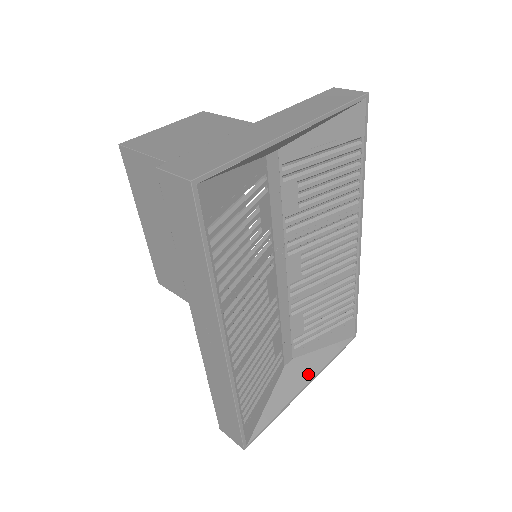
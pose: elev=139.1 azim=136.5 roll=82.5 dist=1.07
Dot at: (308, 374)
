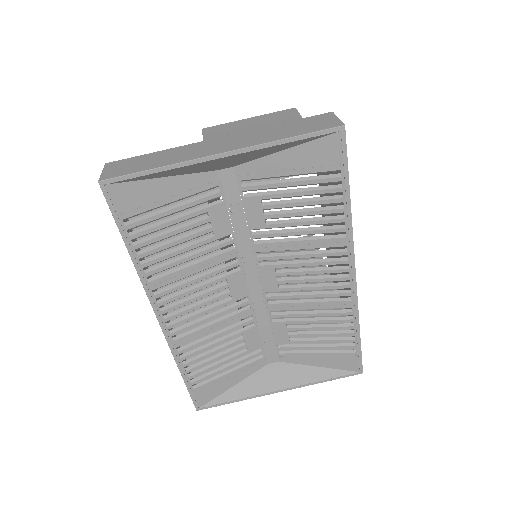
Dot at: (287, 382)
